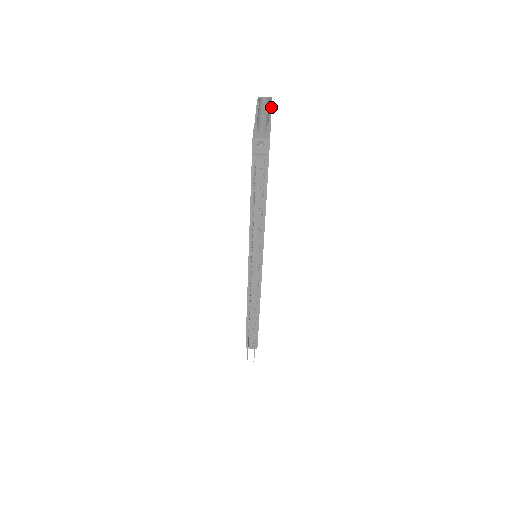
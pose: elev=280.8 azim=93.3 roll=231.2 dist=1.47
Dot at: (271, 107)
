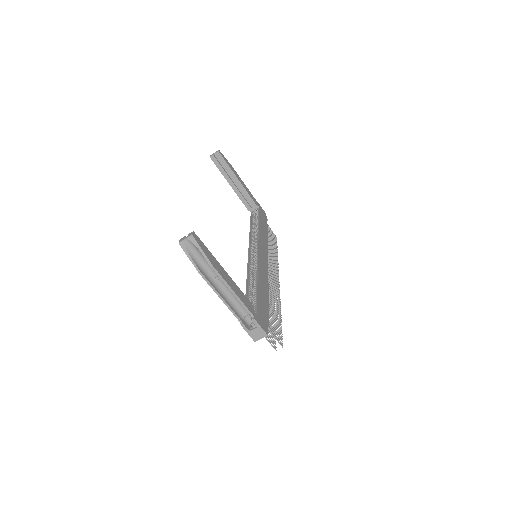
Dot at: (222, 278)
